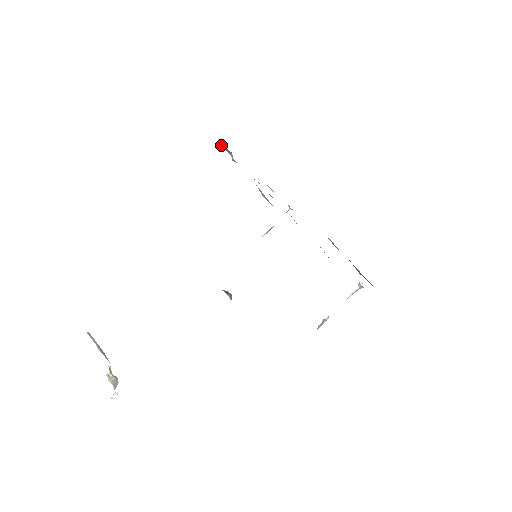
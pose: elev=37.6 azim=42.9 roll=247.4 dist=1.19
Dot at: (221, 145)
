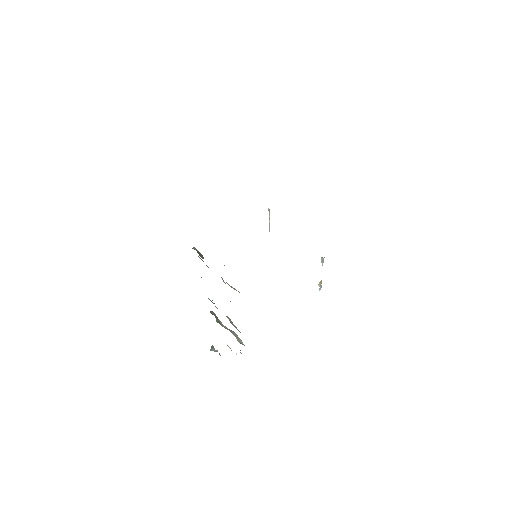
Dot at: occluded
